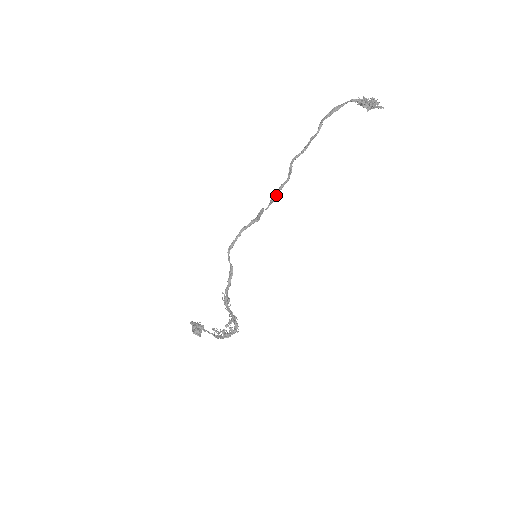
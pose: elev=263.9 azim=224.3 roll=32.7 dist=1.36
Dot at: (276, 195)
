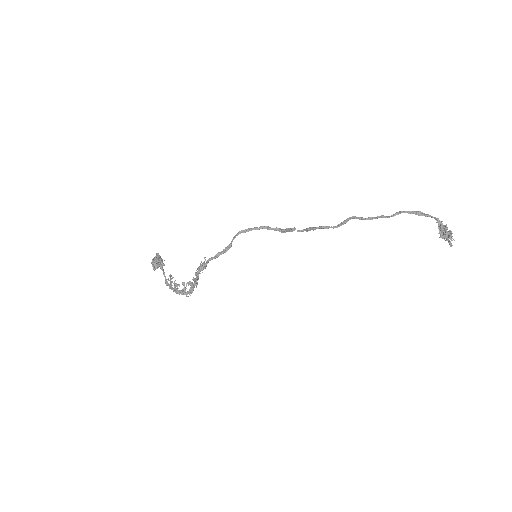
Dot at: (315, 229)
